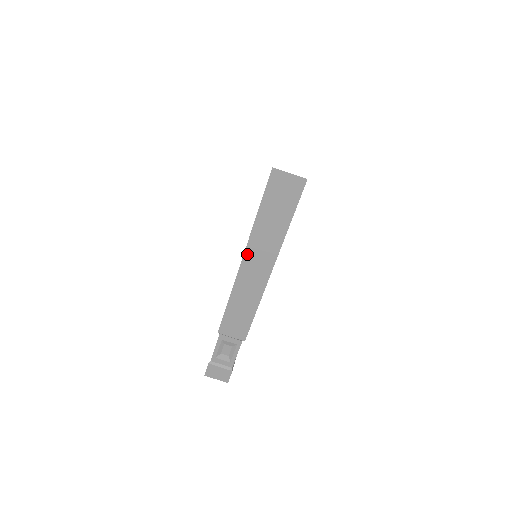
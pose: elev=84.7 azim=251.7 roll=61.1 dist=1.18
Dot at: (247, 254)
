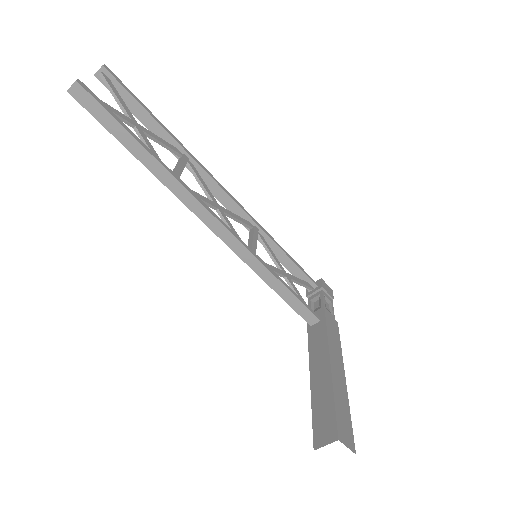
Dot at: occluded
